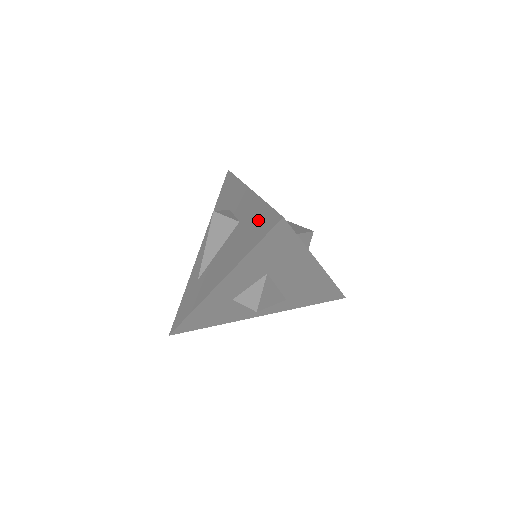
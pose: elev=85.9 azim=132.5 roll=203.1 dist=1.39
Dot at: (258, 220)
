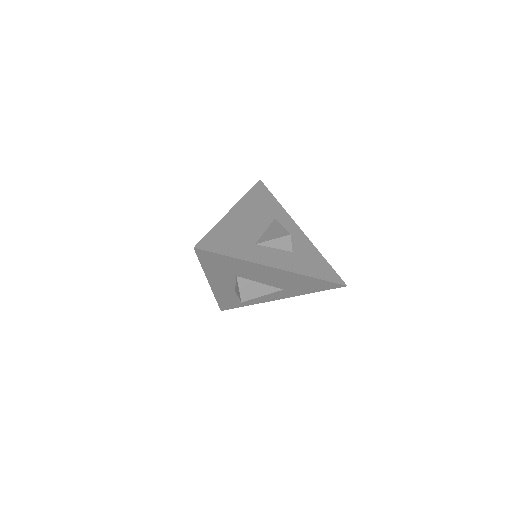
Dot at: occluded
